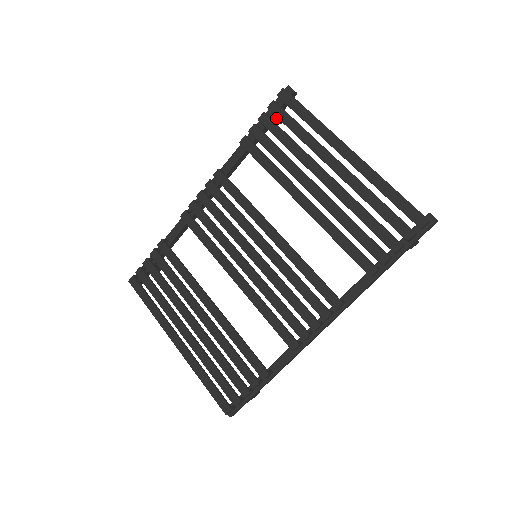
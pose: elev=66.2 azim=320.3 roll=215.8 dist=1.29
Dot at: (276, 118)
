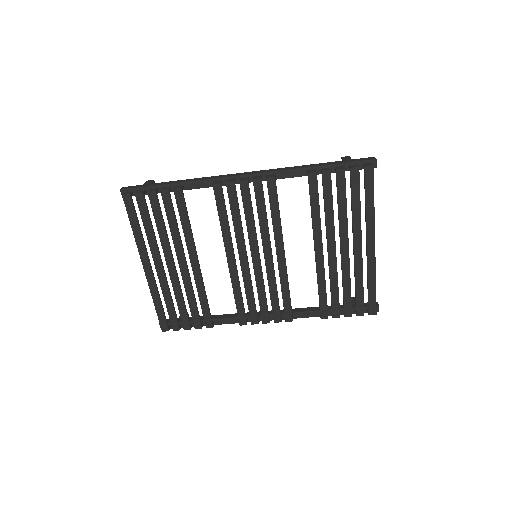
Dot at: occluded
